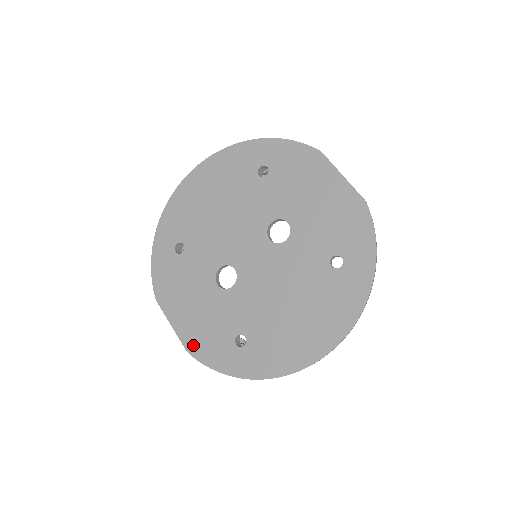
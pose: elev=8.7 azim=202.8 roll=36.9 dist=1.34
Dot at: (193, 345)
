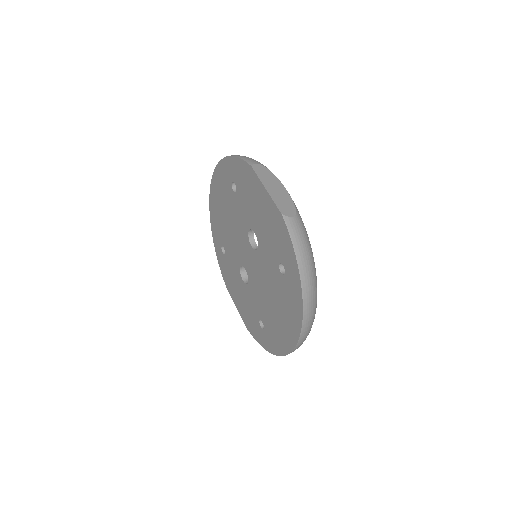
Dot at: (246, 323)
